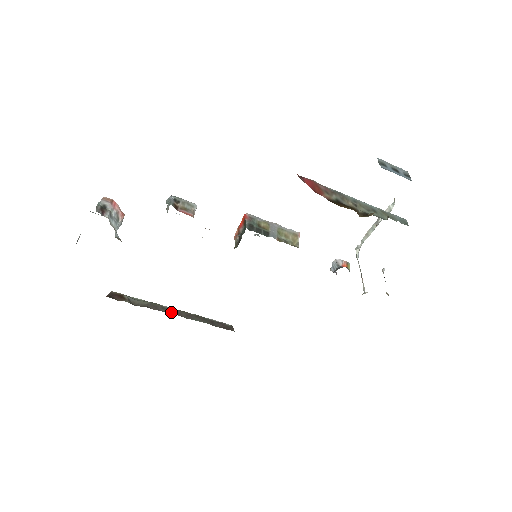
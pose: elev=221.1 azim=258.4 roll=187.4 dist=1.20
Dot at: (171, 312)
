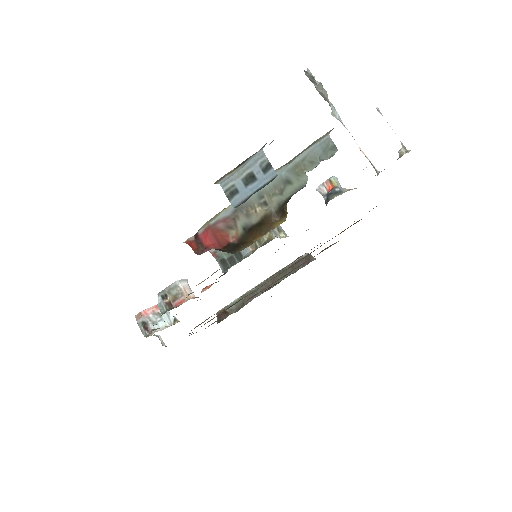
Dot at: occluded
